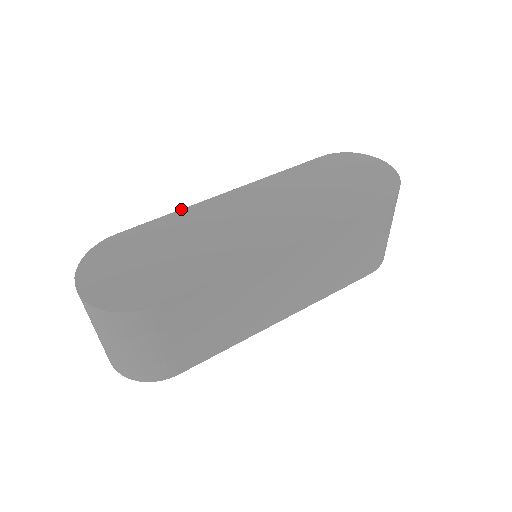
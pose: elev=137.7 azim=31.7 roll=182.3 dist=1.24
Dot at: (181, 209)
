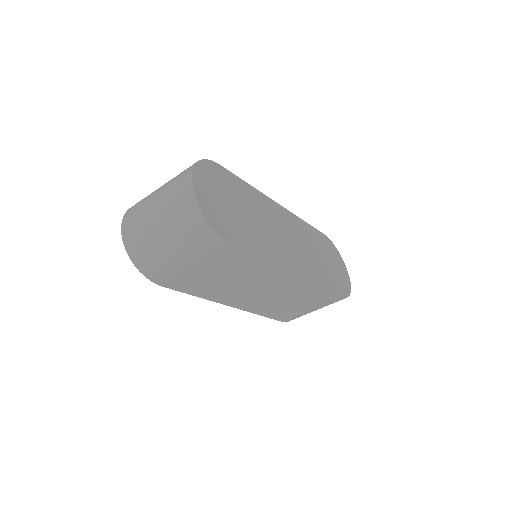
Dot at: occluded
